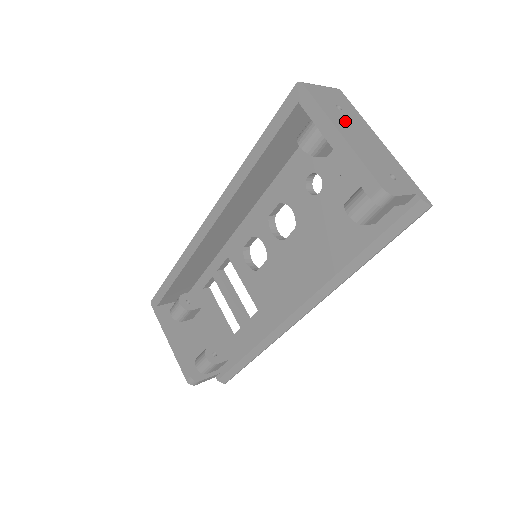
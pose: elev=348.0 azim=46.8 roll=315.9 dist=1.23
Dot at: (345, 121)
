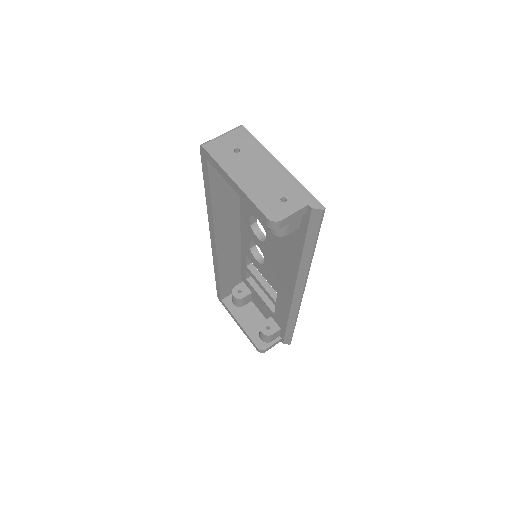
Dot at: (241, 163)
